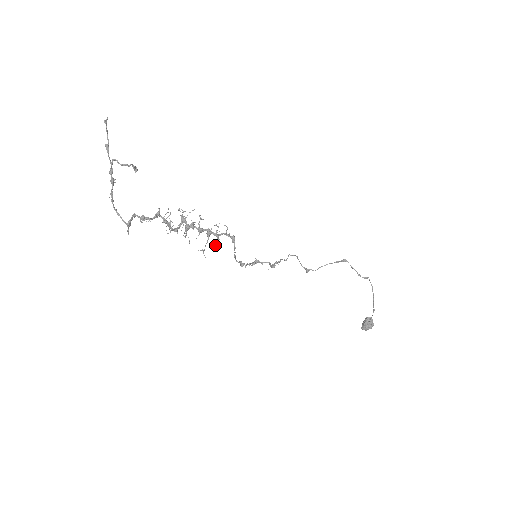
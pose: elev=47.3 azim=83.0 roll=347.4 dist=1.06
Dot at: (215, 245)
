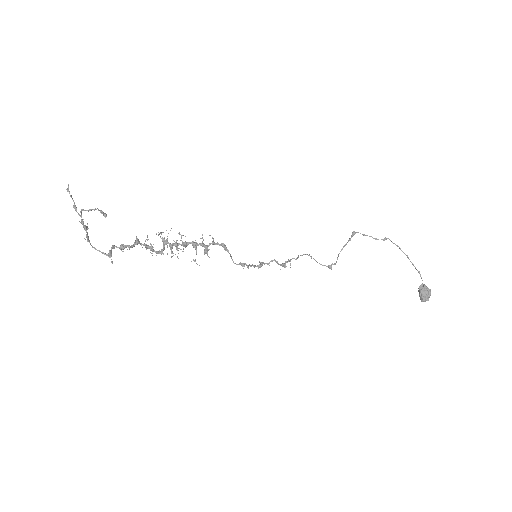
Dot at: (205, 253)
